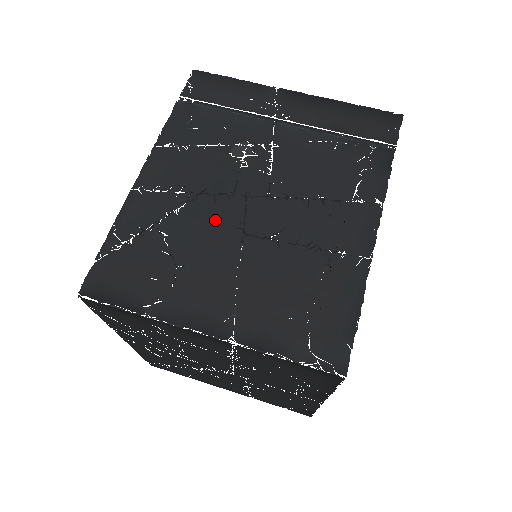
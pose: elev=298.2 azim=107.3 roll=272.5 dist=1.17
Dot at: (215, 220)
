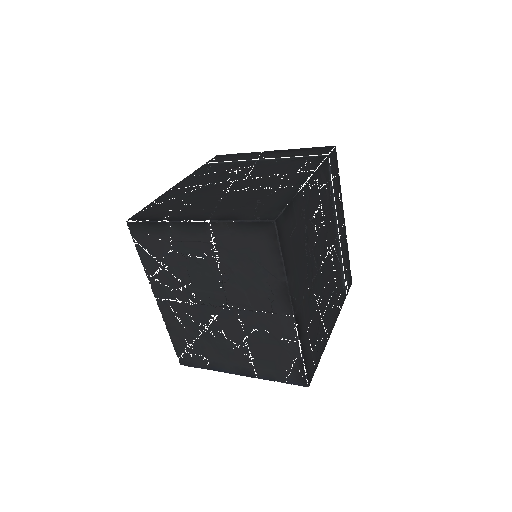
Dot at: (212, 190)
